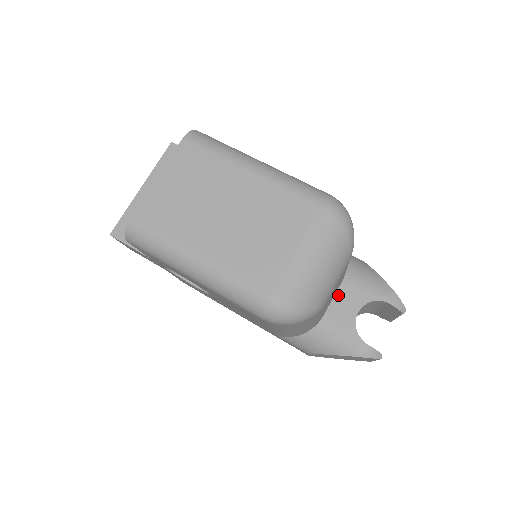
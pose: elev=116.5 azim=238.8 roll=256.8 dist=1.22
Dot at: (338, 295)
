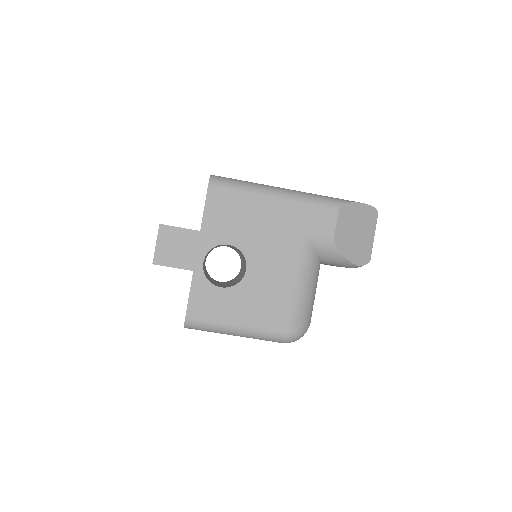
Dot at: occluded
